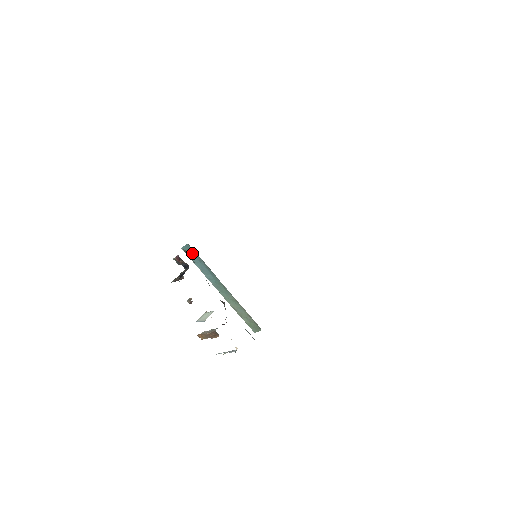
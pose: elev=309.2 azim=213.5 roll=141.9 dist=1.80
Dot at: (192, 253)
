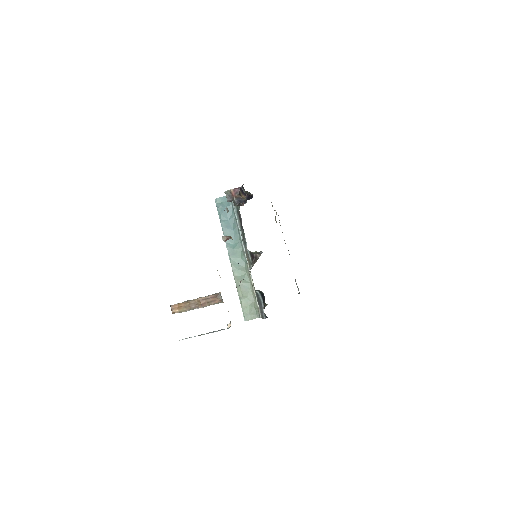
Dot at: (227, 207)
